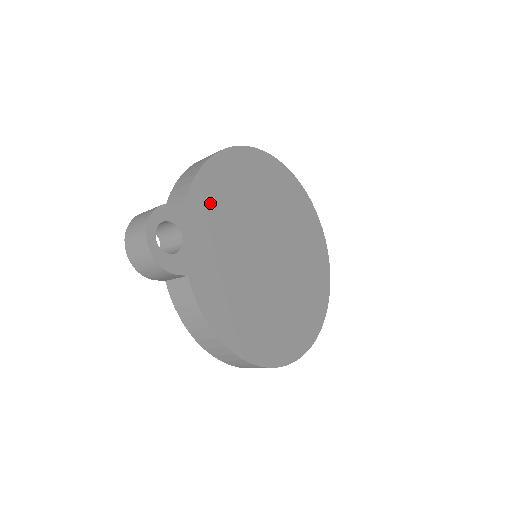
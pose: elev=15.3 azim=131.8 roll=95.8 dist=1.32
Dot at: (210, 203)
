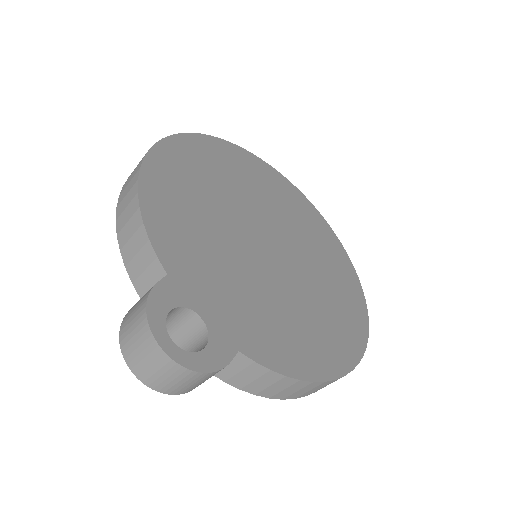
Dot at: (184, 245)
